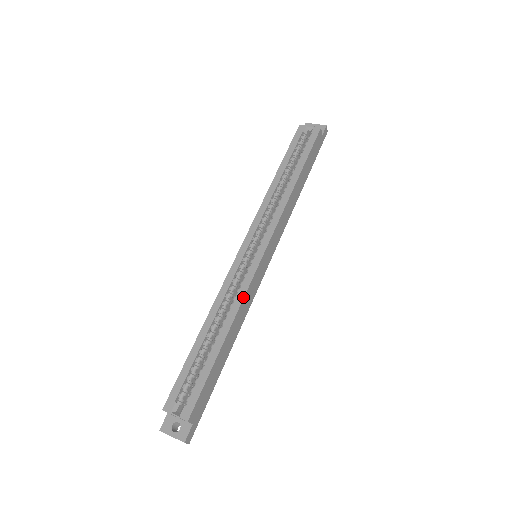
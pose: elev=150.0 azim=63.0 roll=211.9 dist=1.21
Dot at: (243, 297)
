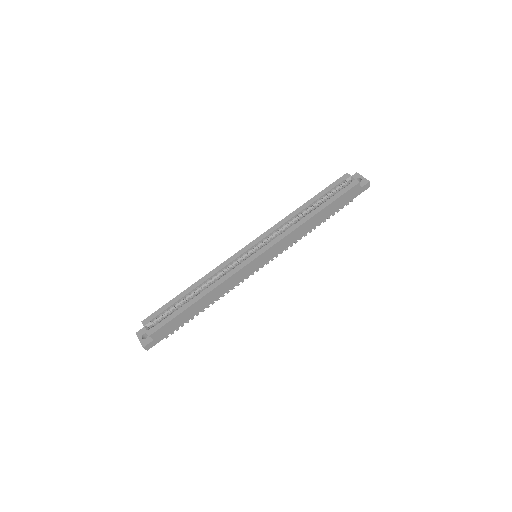
Dot at: (226, 279)
